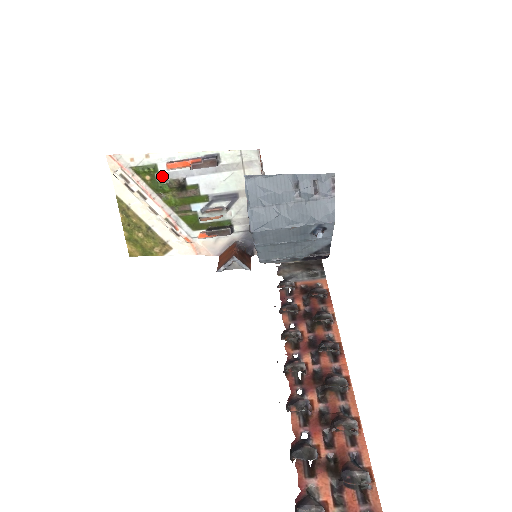
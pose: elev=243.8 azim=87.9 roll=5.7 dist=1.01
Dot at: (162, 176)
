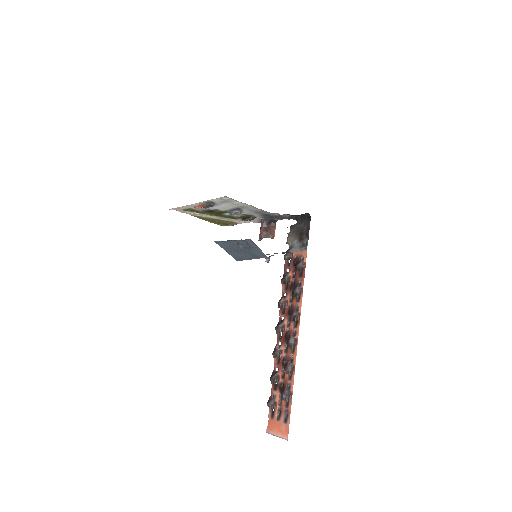
Dot at: (198, 210)
